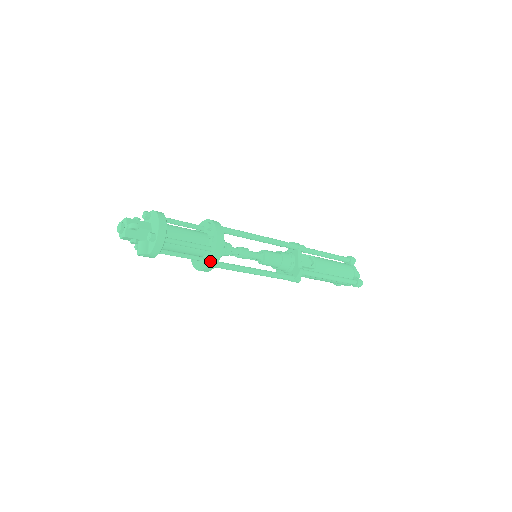
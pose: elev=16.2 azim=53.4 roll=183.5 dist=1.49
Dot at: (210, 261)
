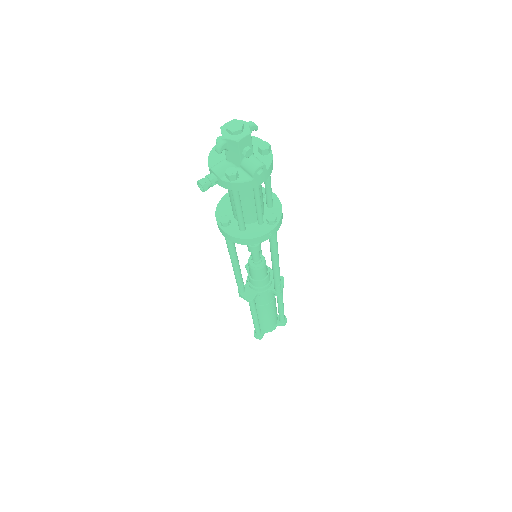
Dot at: (281, 214)
